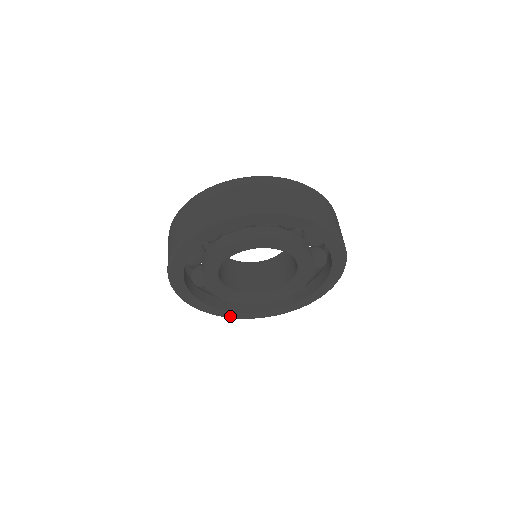
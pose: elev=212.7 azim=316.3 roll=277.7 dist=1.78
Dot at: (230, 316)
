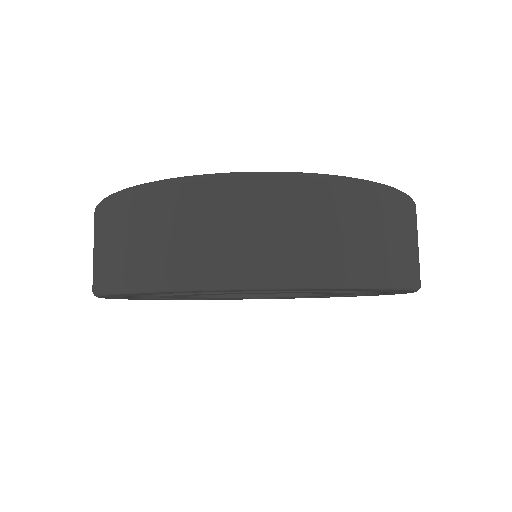
Dot at: (293, 298)
